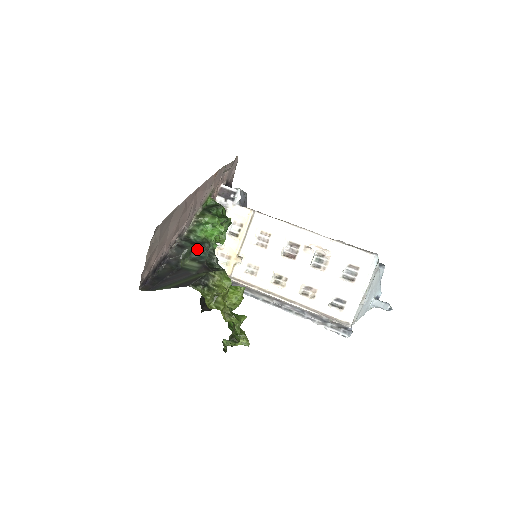
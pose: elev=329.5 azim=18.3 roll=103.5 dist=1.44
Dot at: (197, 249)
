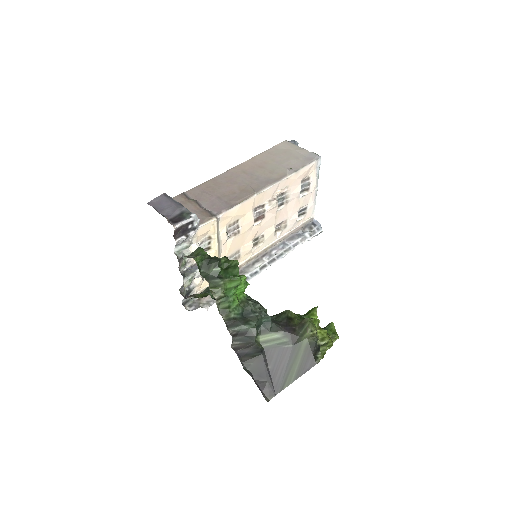
Dot at: (258, 322)
